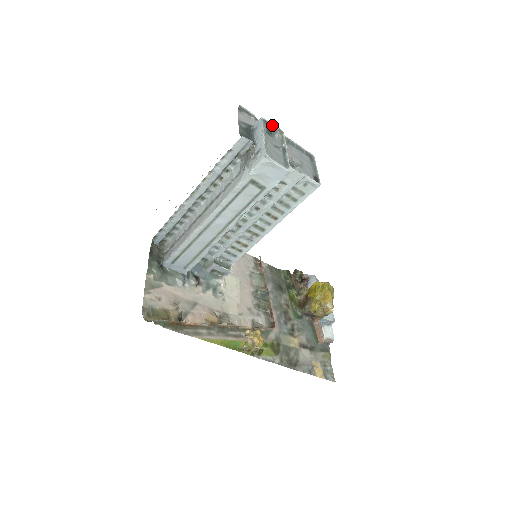
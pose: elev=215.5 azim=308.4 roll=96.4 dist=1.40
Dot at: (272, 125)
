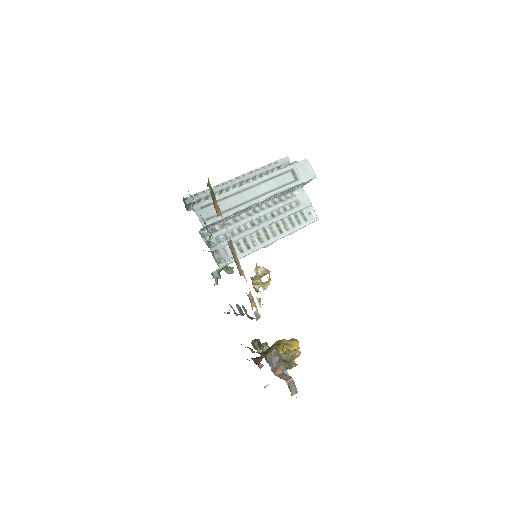
Dot at: occluded
